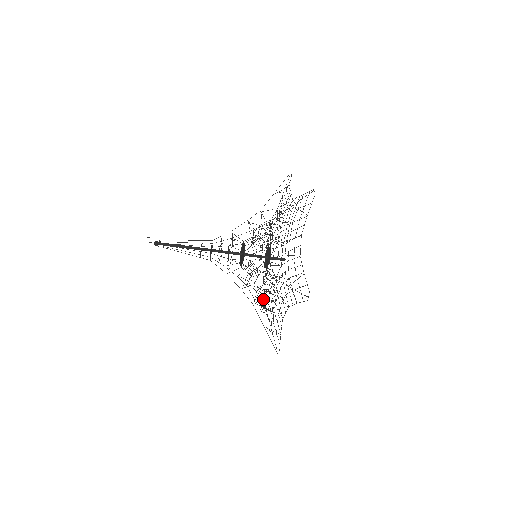
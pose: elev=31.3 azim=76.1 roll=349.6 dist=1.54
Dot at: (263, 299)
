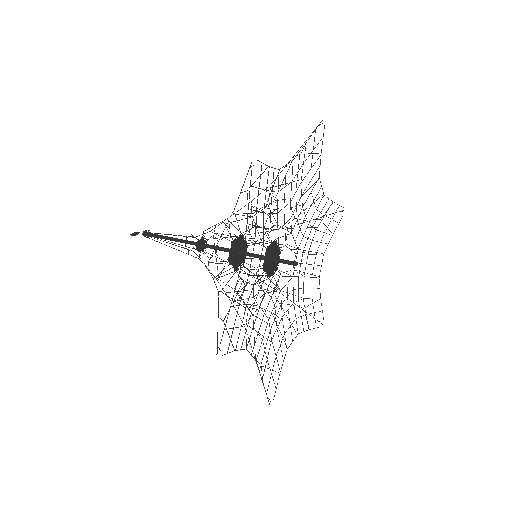
Dot at: occluded
